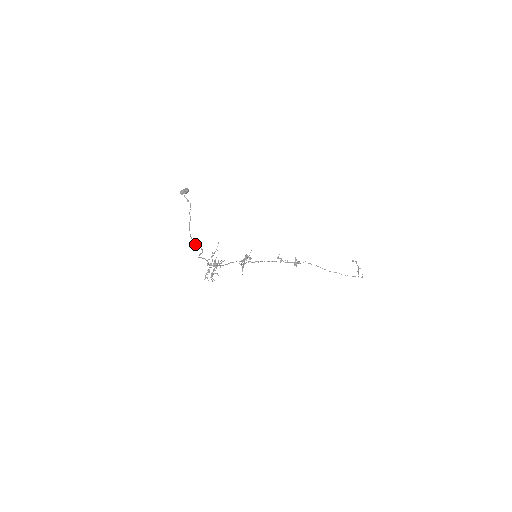
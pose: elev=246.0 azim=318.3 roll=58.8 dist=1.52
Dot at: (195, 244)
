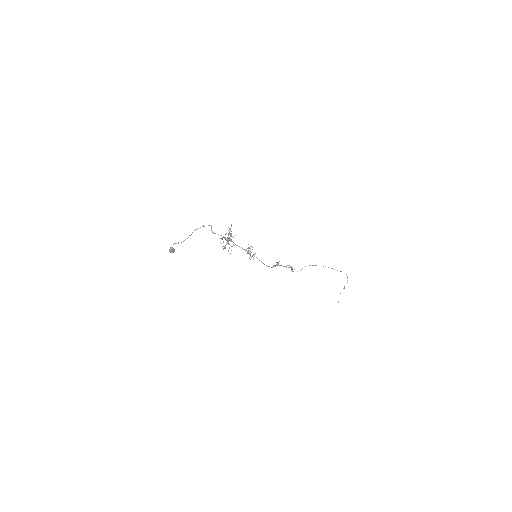
Dot at: (202, 226)
